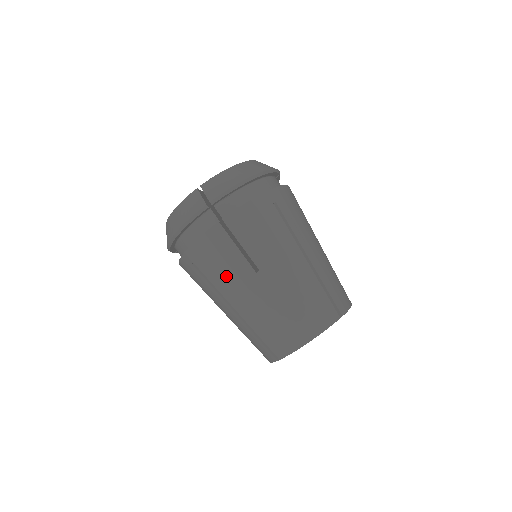
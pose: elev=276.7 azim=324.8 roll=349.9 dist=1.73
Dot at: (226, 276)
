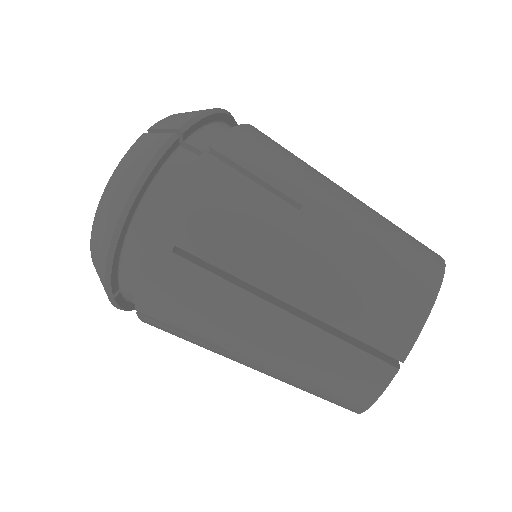
Dot at: (249, 236)
